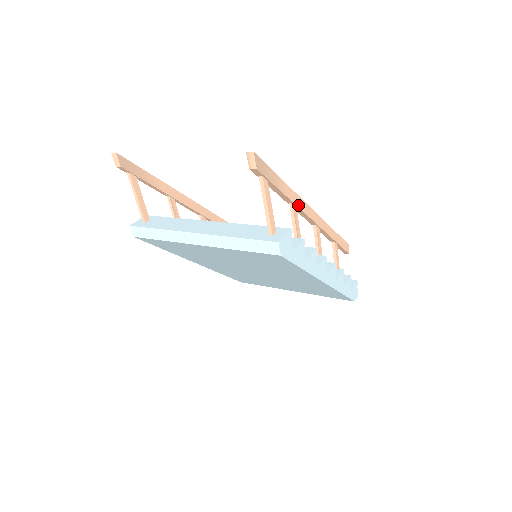
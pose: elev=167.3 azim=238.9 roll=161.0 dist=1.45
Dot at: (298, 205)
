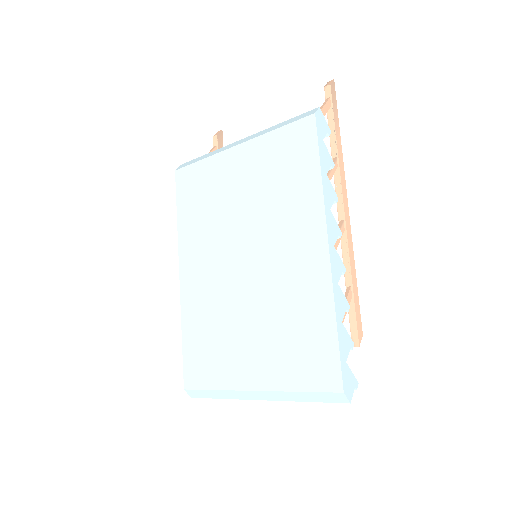
Dot at: (340, 166)
